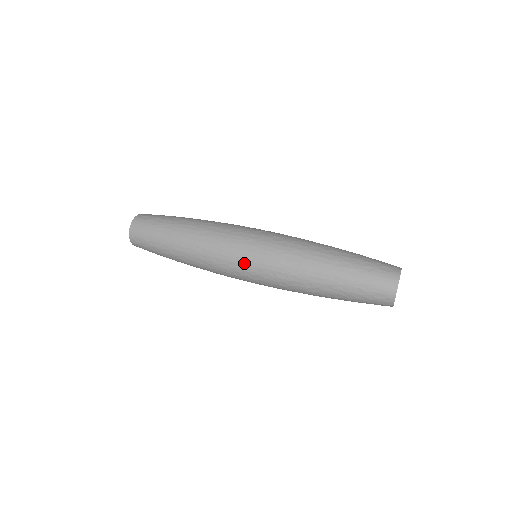
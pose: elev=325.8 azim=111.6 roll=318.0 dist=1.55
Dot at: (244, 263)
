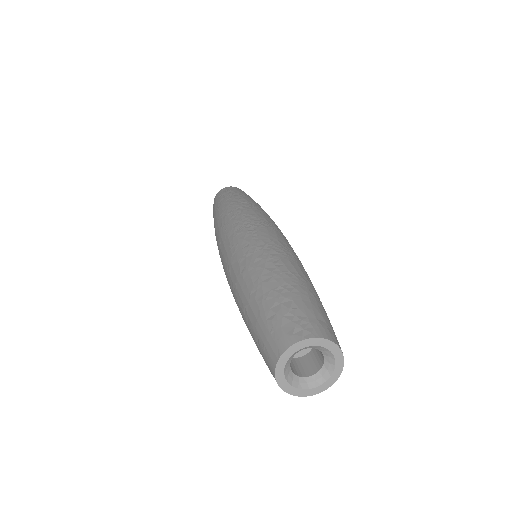
Dot at: (221, 258)
